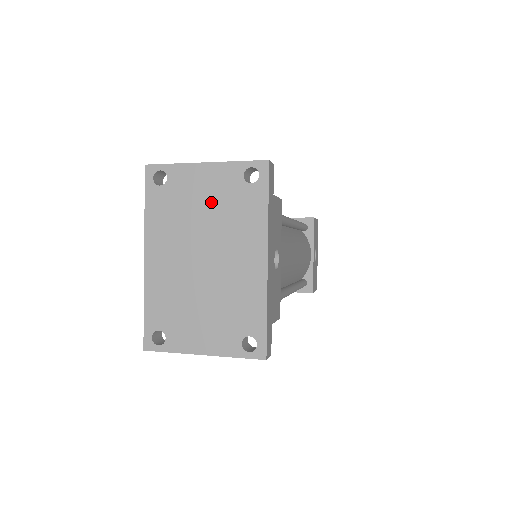
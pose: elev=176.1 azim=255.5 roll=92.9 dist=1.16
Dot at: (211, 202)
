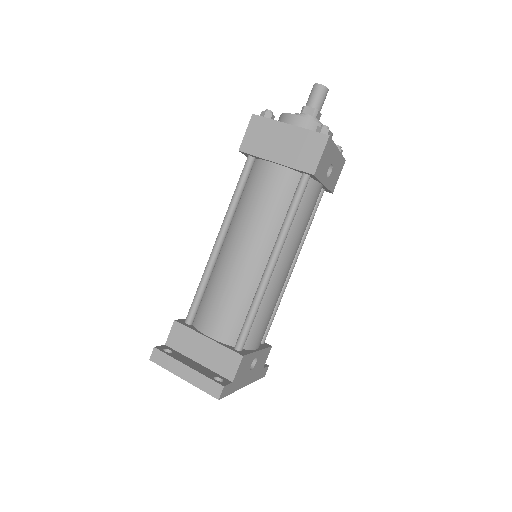
Dot at: occluded
